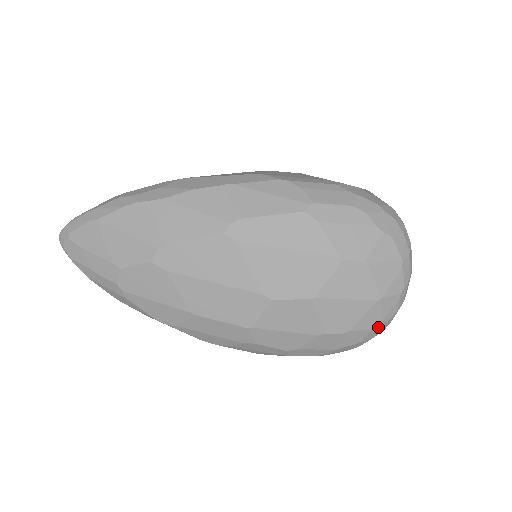
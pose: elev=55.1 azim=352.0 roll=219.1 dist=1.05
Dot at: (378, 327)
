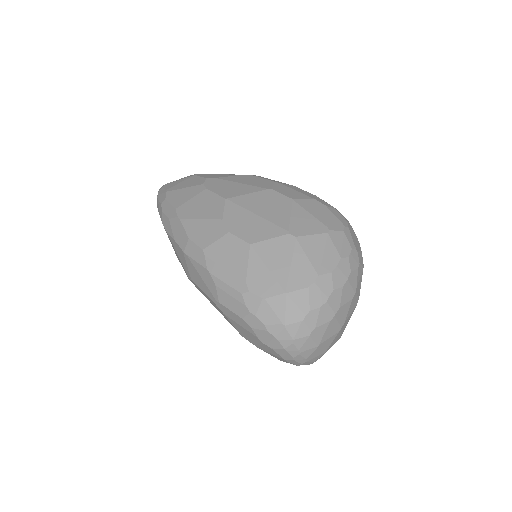
Dot at: occluded
